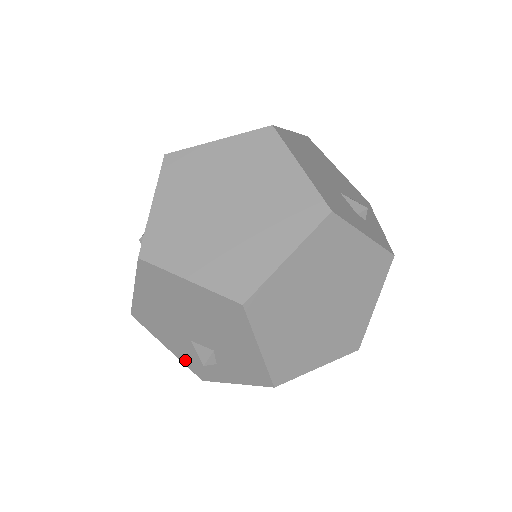
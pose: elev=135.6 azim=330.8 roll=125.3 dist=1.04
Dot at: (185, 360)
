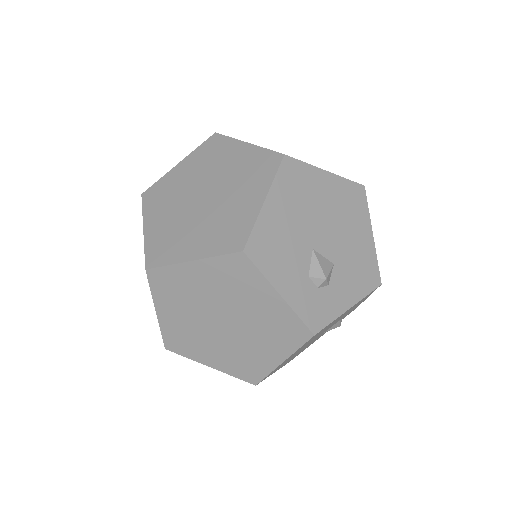
Dot at: occluded
